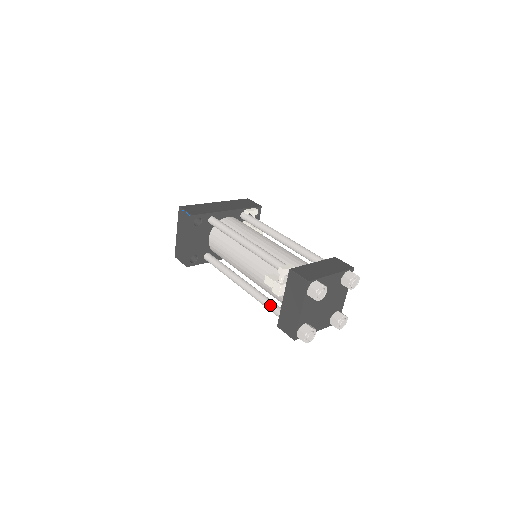
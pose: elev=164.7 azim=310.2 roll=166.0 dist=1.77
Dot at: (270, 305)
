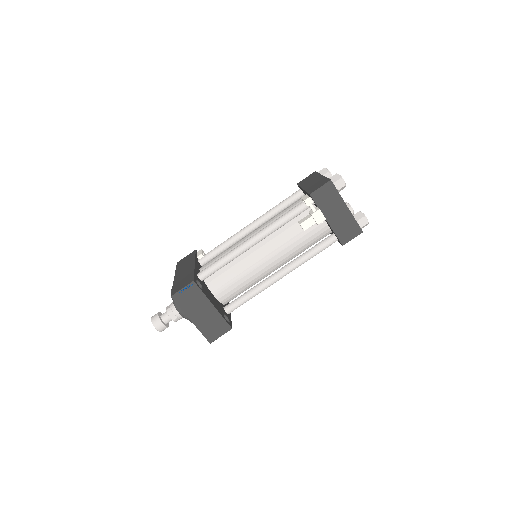
Dot at: (319, 246)
